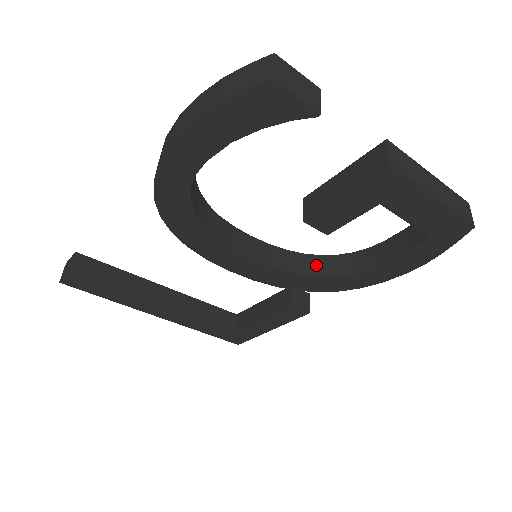
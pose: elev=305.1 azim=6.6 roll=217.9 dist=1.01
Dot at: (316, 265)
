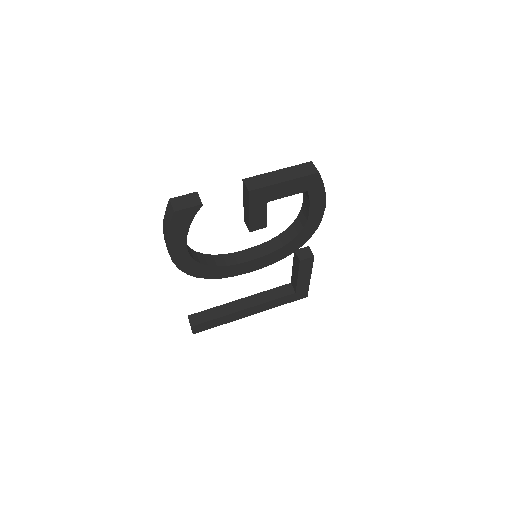
Dot at: (286, 237)
